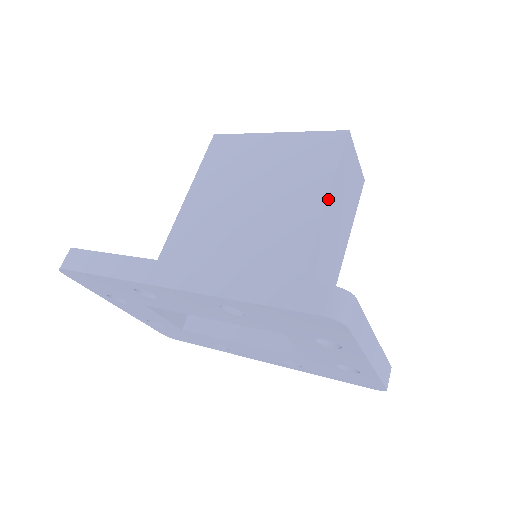
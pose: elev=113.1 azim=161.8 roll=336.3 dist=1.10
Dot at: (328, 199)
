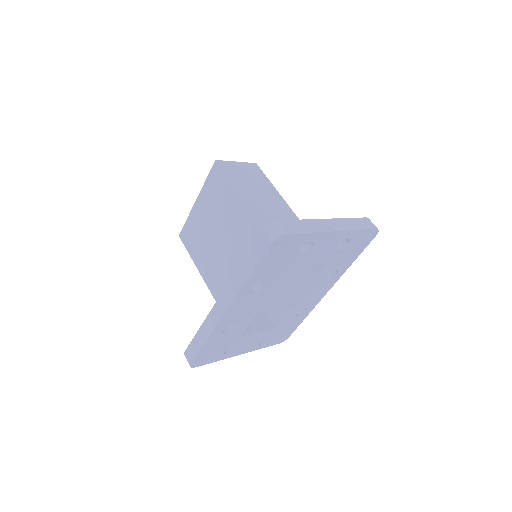
Dot at: (241, 197)
